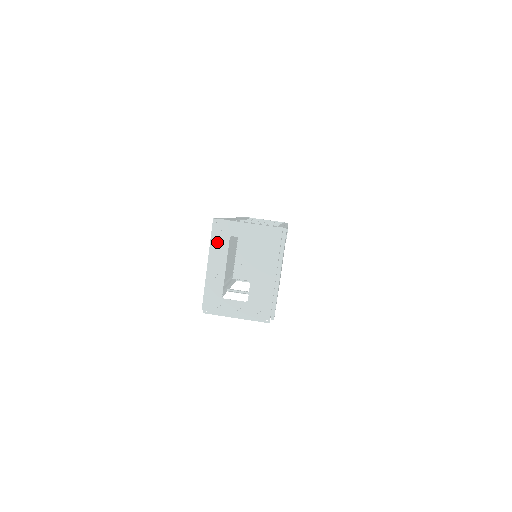
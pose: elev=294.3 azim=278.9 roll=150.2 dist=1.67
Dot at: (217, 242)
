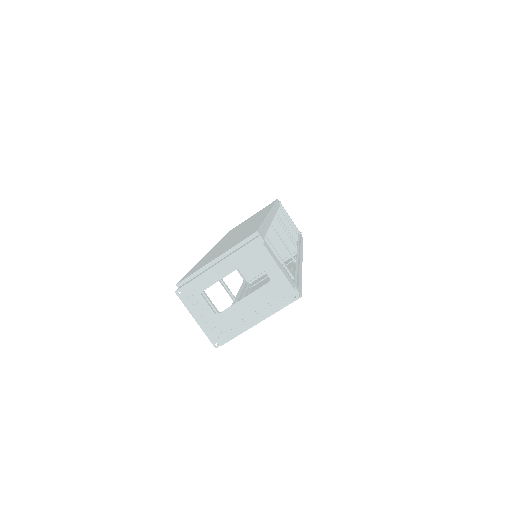
Dot at: (241, 255)
